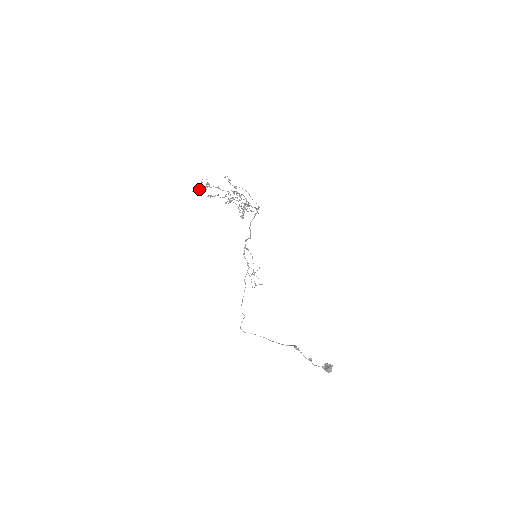
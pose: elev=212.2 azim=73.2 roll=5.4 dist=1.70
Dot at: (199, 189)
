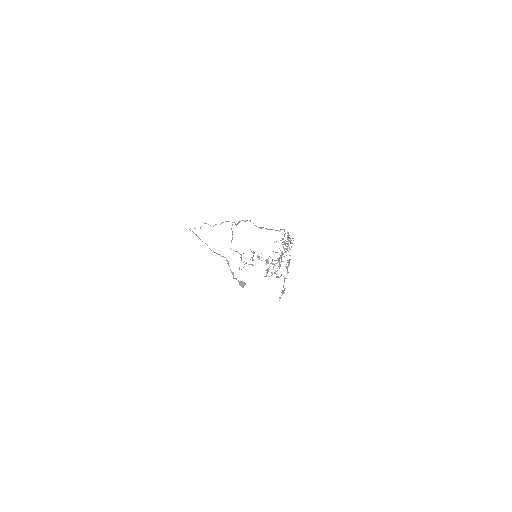
Dot at: occluded
